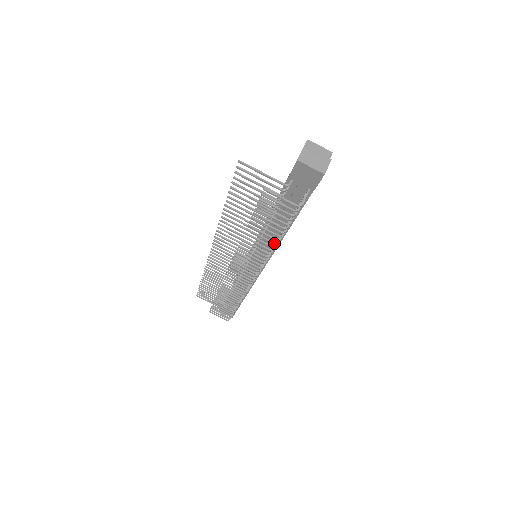
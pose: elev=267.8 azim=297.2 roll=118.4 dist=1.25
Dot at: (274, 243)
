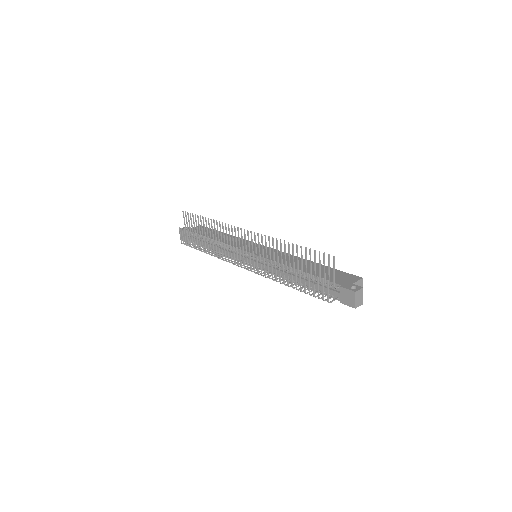
Dot at: occluded
